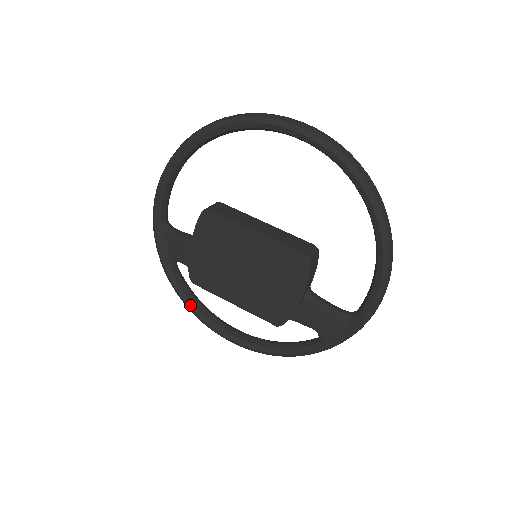
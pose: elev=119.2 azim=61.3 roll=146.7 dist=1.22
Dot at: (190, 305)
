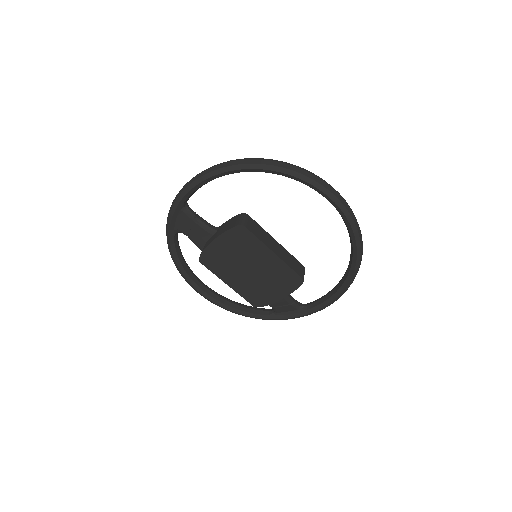
Dot at: (179, 264)
